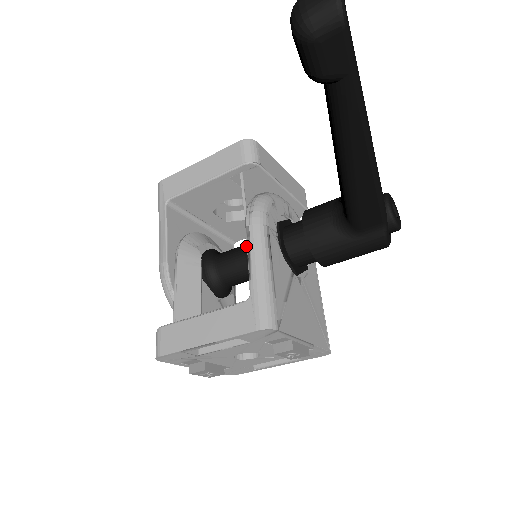
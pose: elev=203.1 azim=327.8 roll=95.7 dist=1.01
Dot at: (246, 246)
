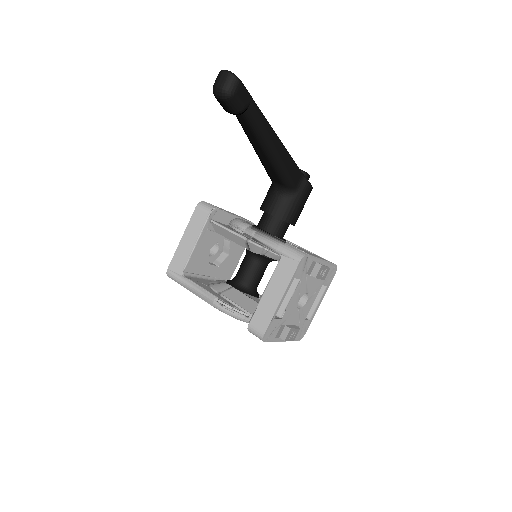
Dot at: (247, 255)
